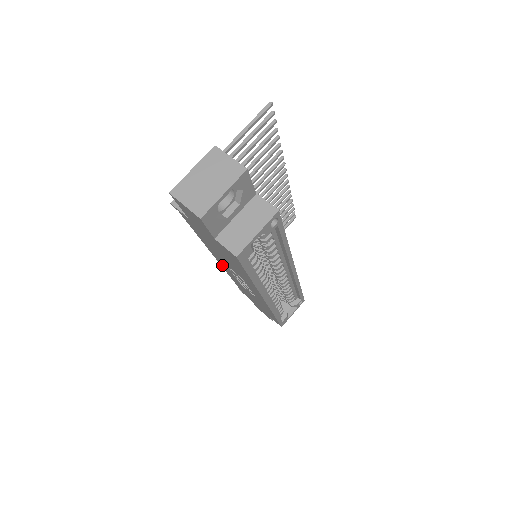
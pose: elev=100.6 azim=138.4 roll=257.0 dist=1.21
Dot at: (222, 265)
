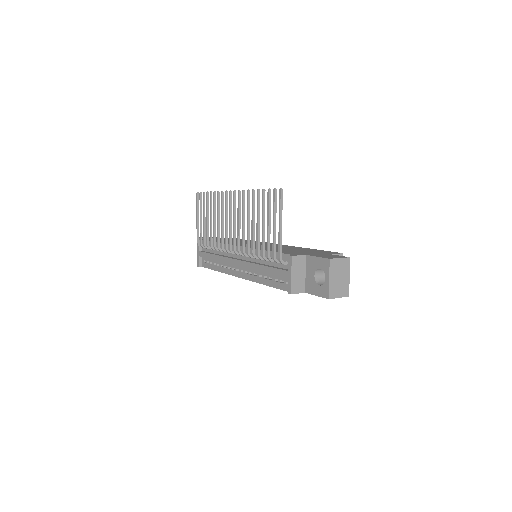
Dot at: occluded
